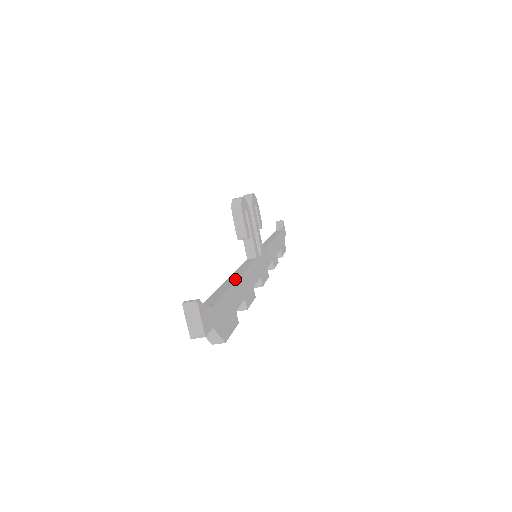
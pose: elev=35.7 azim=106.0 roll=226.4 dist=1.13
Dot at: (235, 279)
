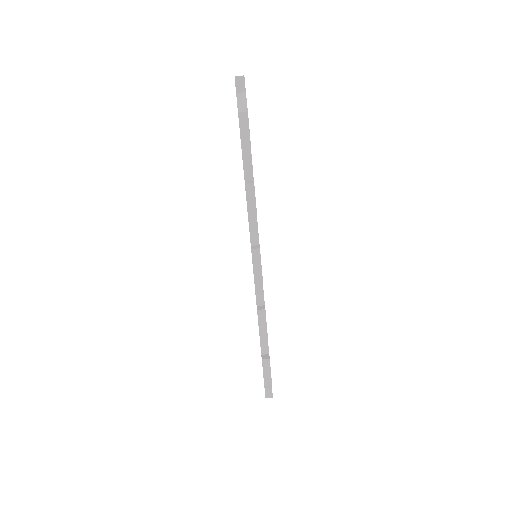
Dot at: occluded
